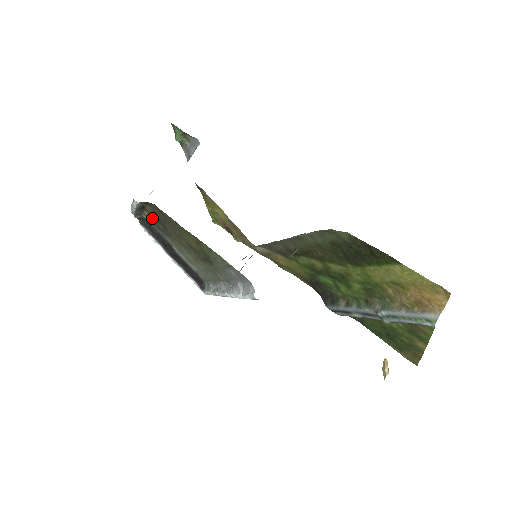
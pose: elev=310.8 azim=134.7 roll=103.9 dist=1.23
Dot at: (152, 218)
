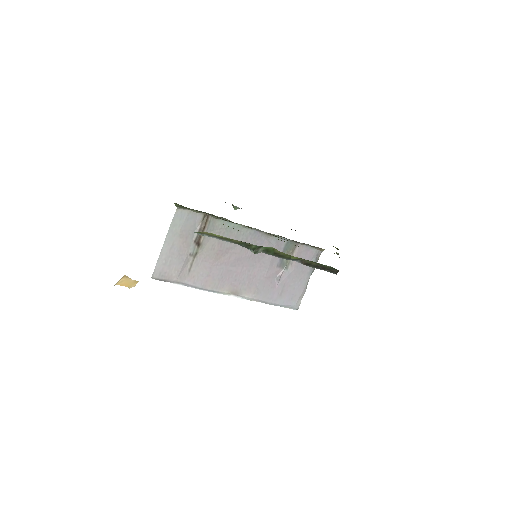
Dot at: occluded
